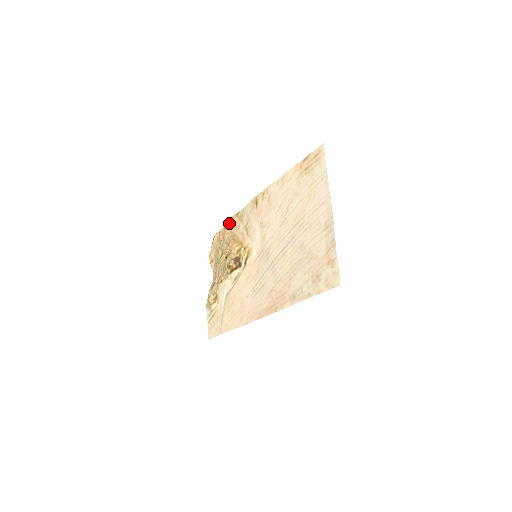
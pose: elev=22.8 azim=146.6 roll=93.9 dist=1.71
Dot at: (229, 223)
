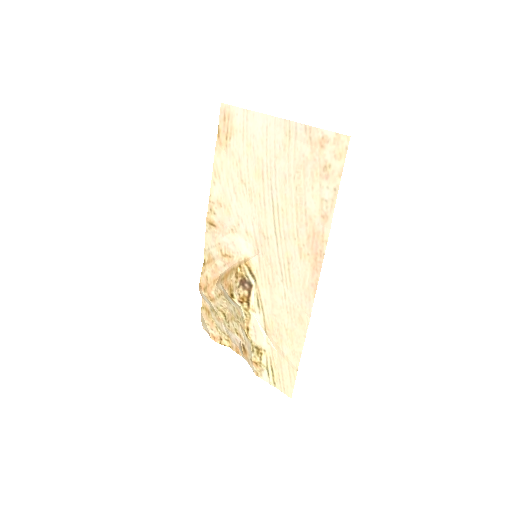
Dot at: (204, 280)
